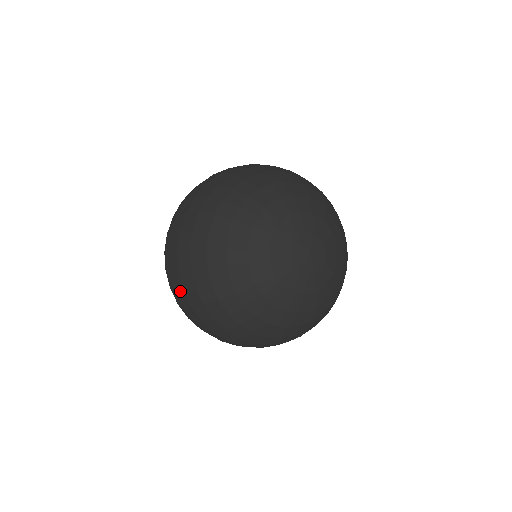
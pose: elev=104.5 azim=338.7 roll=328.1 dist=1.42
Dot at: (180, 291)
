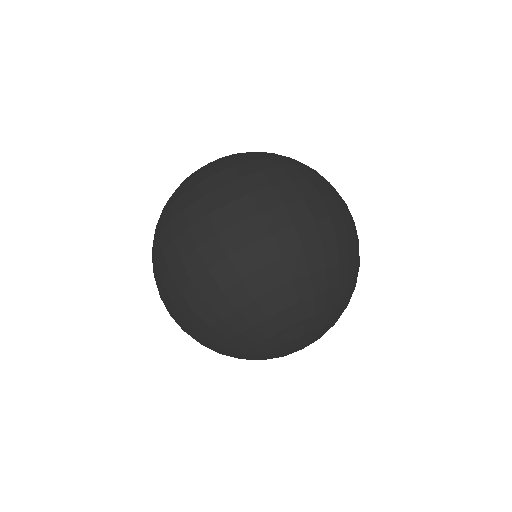
Dot at: (167, 295)
